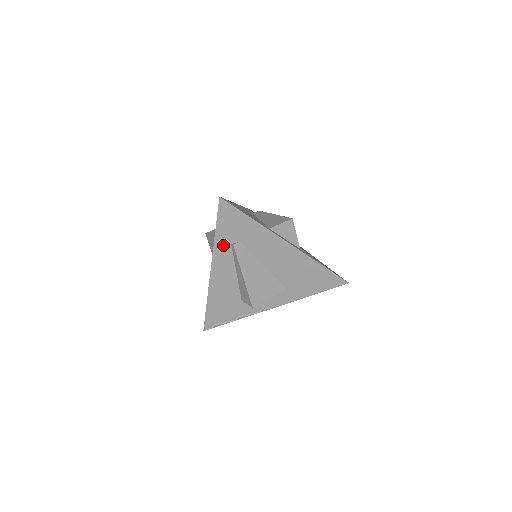
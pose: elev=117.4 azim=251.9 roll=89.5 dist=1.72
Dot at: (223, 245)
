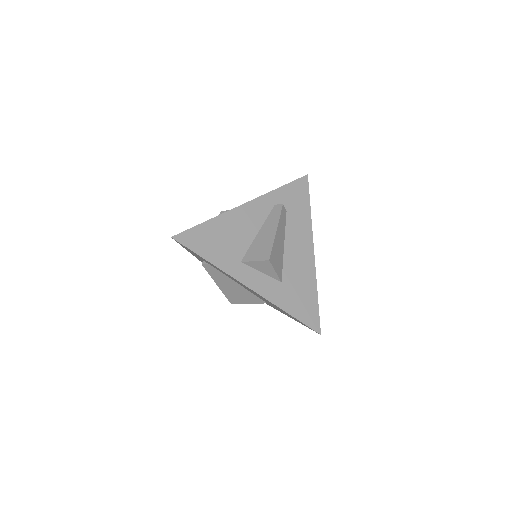
Dot at: occluded
